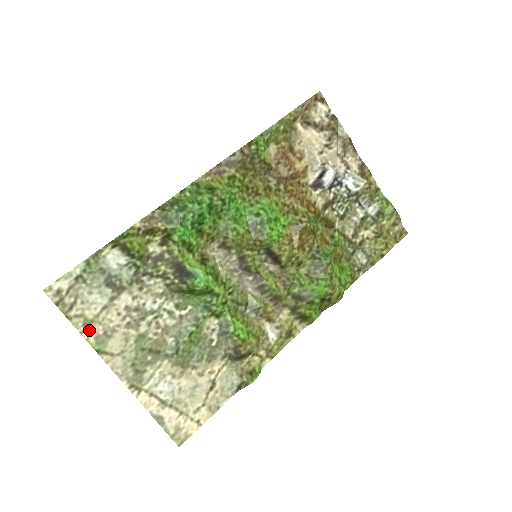
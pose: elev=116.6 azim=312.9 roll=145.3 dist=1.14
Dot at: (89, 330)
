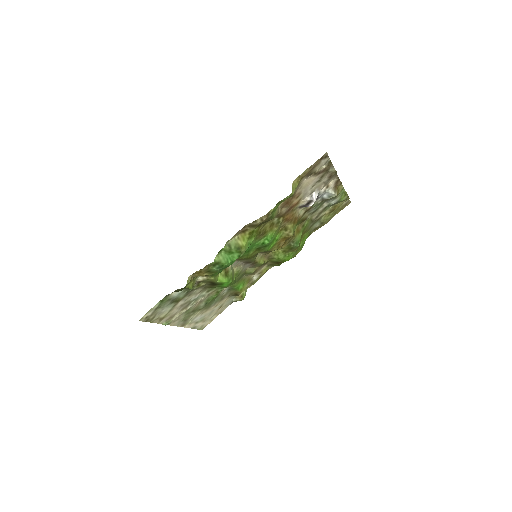
Dot at: (162, 321)
